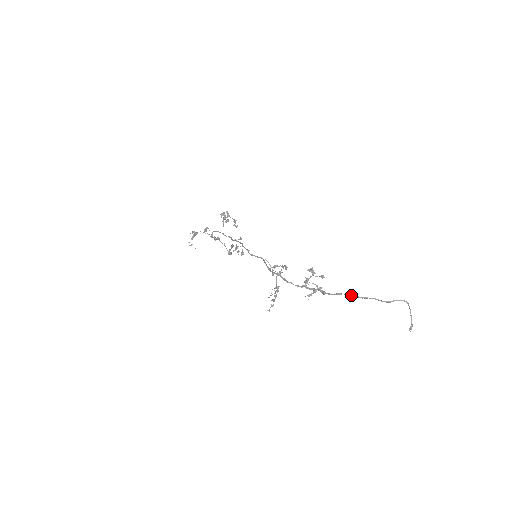
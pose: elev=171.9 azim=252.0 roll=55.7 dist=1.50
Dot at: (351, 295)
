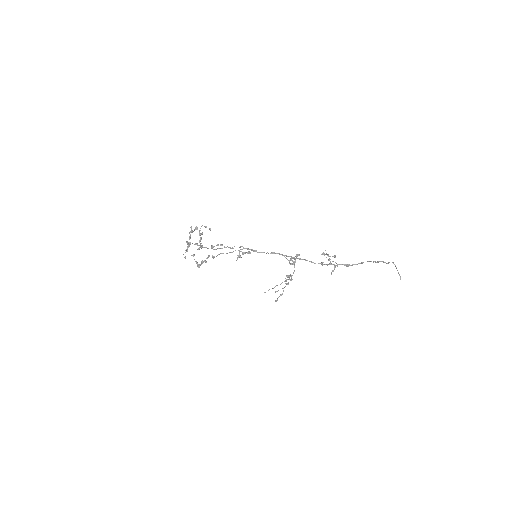
Dot at: (371, 261)
